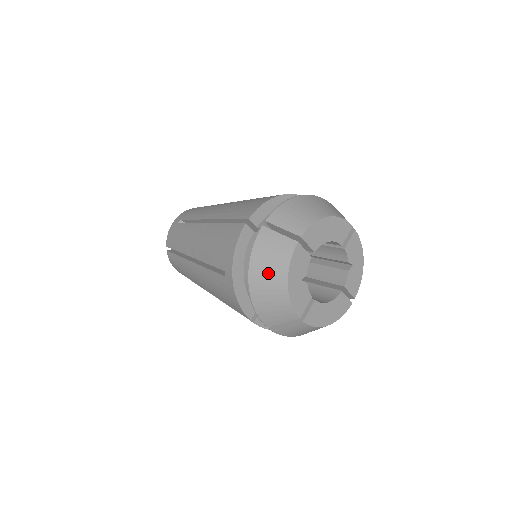
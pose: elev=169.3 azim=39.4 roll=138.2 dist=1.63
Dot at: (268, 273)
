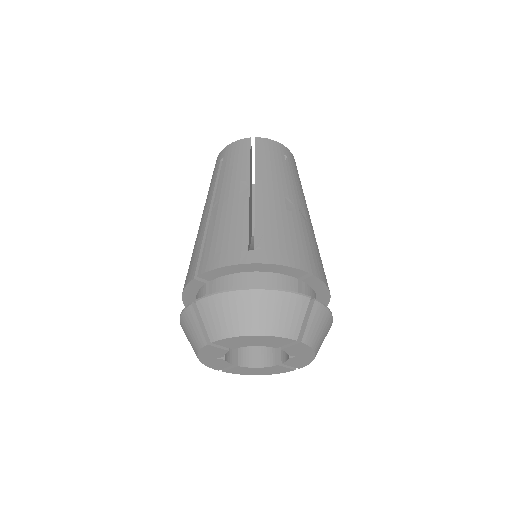
Dot at: (188, 339)
